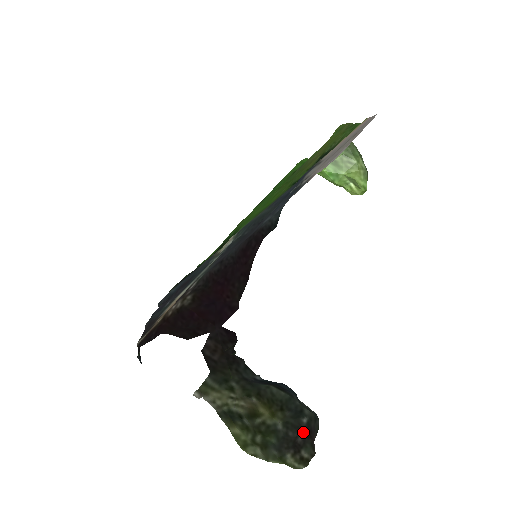
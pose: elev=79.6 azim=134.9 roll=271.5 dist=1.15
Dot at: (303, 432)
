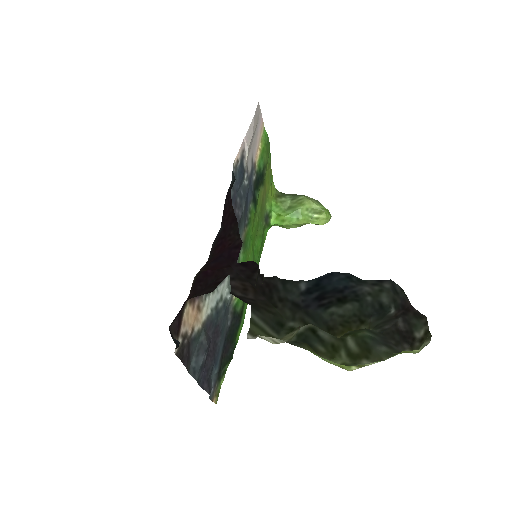
Dot at: (398, 316)
